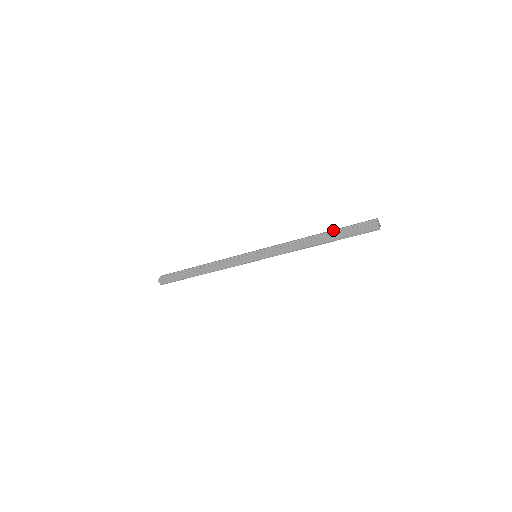
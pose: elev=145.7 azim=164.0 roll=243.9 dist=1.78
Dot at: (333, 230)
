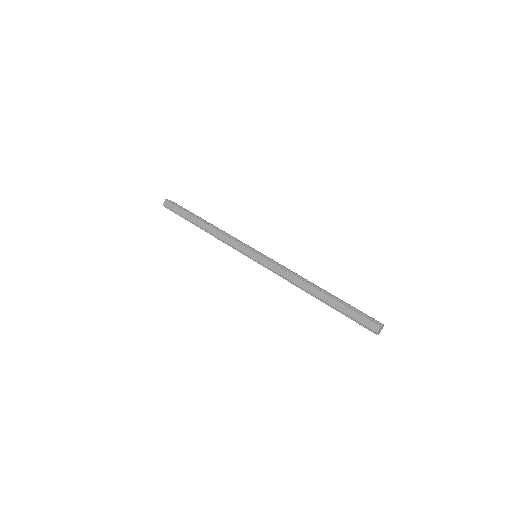
Dot at: occluded
